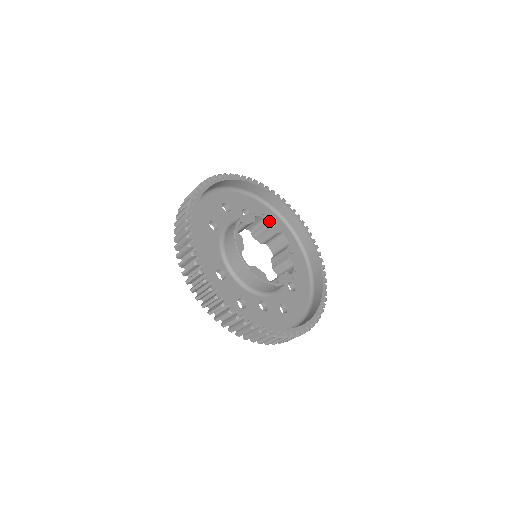
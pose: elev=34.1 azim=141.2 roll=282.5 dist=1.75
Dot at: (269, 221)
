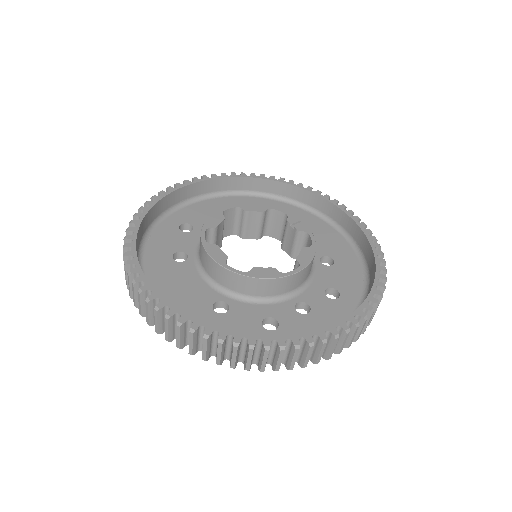
Dot at: (244, 206)
